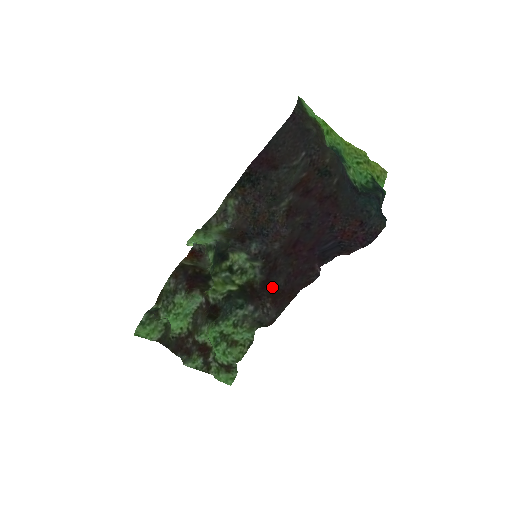
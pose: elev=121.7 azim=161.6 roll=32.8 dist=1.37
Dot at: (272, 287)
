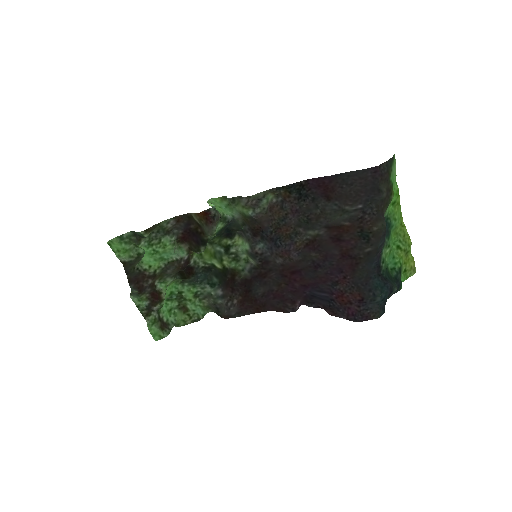
Dot at: (250, 289)
